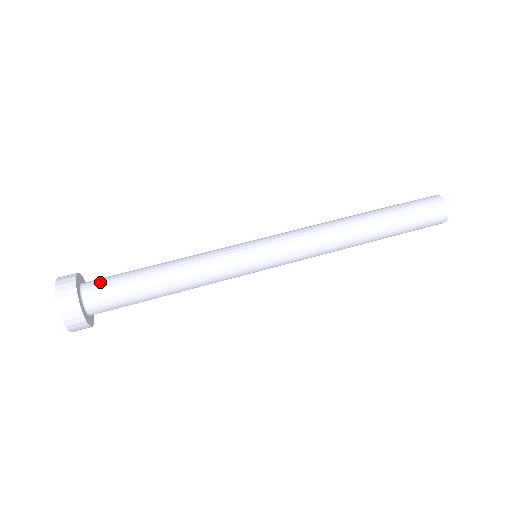
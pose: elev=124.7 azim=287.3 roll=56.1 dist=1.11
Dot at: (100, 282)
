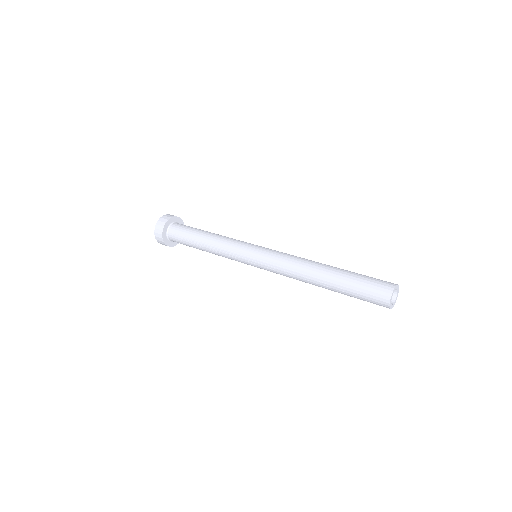
Dot at: occluded
